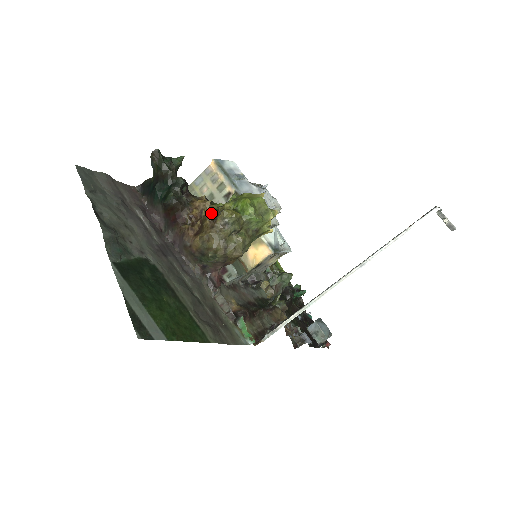
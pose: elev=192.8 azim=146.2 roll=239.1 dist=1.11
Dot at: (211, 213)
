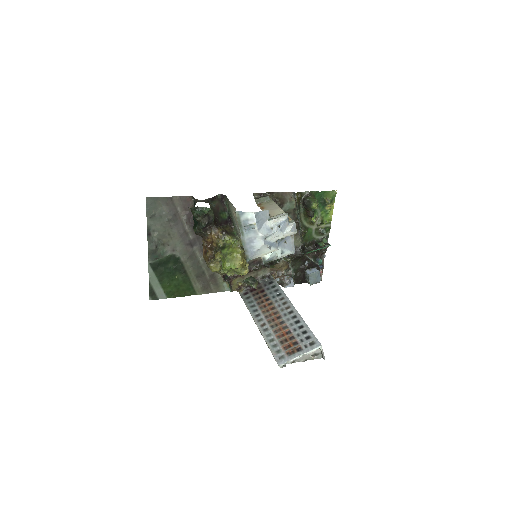
Dot at: (217, 246)
